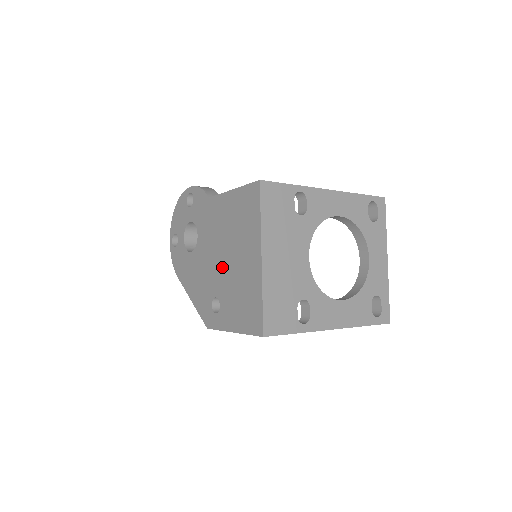
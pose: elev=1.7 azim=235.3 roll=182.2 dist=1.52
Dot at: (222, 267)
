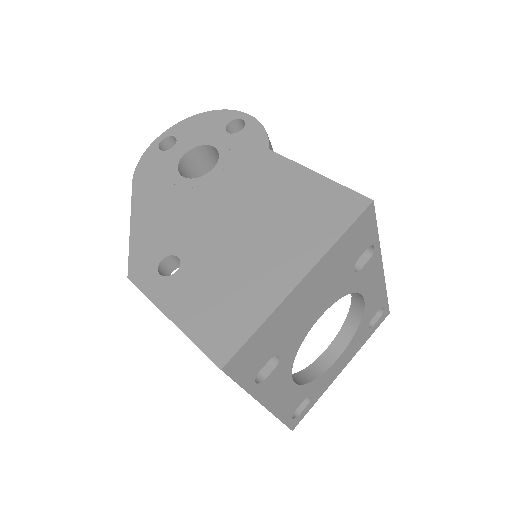
Dot at: (222, 235)
